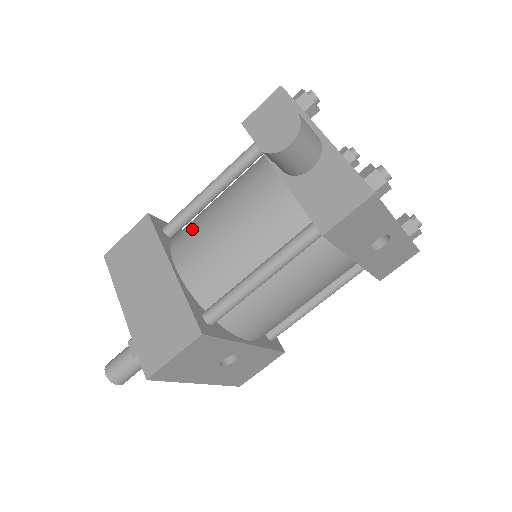
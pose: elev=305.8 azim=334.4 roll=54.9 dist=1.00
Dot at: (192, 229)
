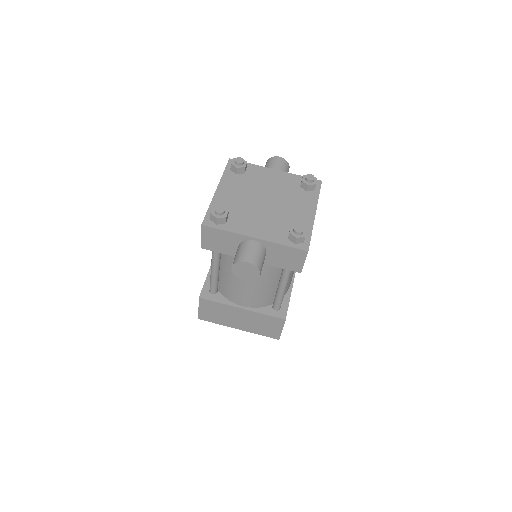
Dot at: (229, 289)
